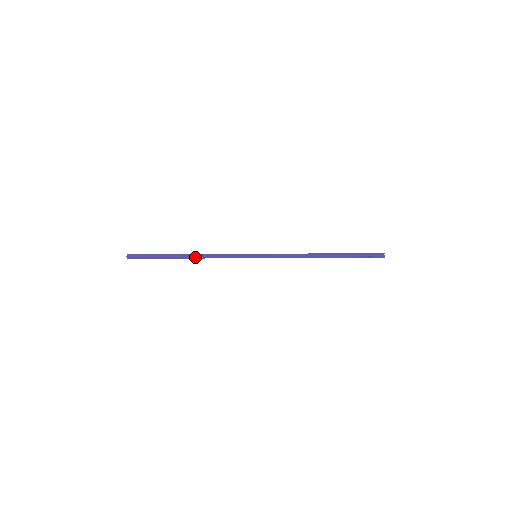
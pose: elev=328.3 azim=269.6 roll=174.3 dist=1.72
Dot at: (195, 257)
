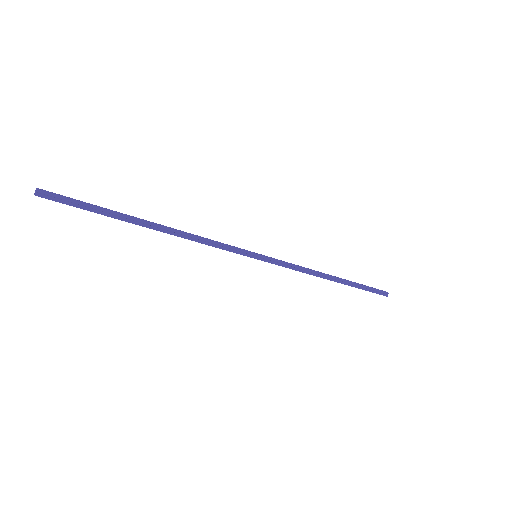
Dot at: (169, 231)
